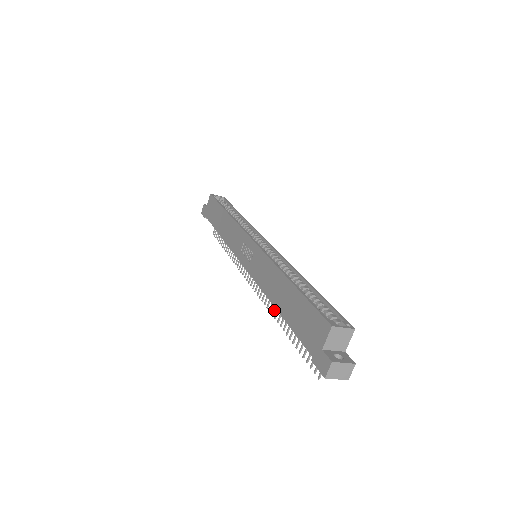
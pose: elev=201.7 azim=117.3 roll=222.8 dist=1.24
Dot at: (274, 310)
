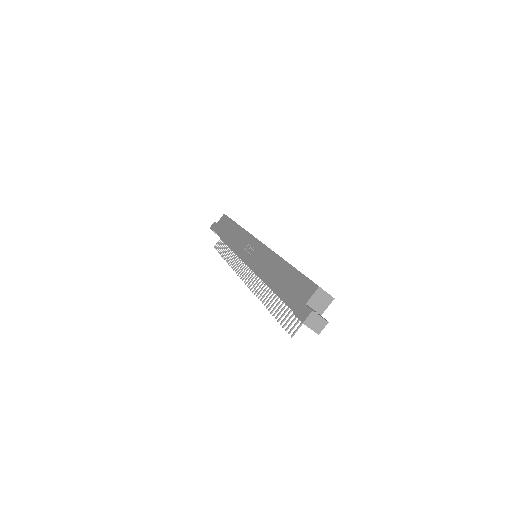
Dot at: (261, 295)
